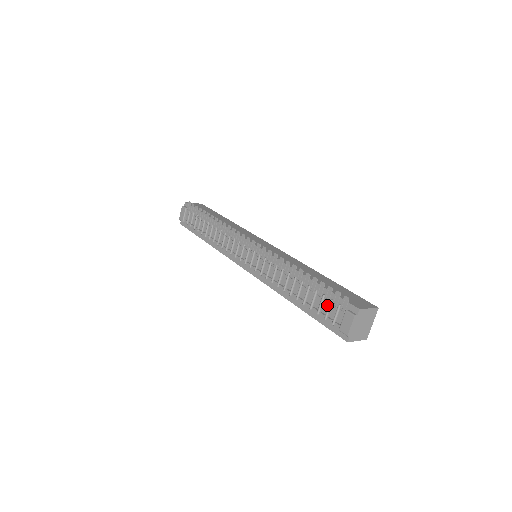
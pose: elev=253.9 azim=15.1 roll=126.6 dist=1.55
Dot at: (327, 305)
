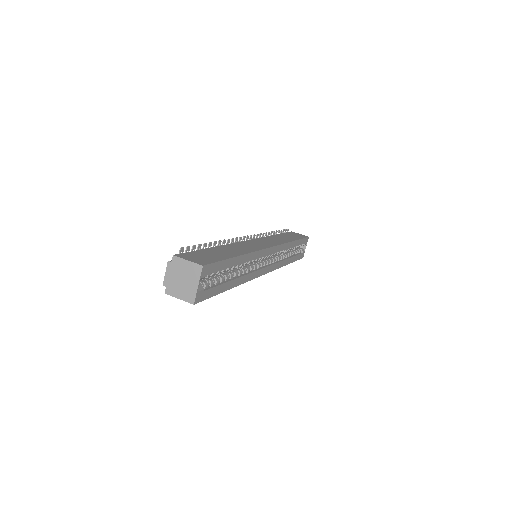
Dot at: occluded
